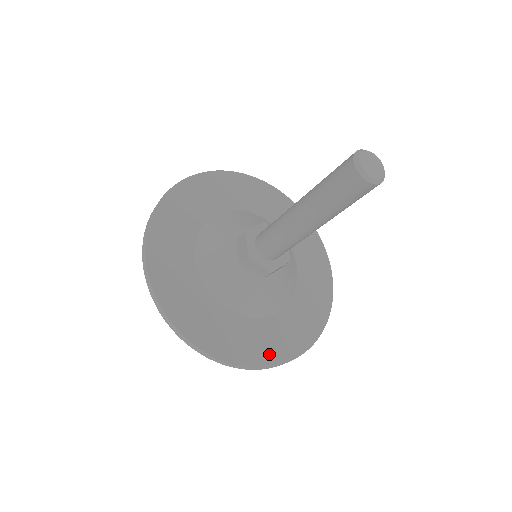
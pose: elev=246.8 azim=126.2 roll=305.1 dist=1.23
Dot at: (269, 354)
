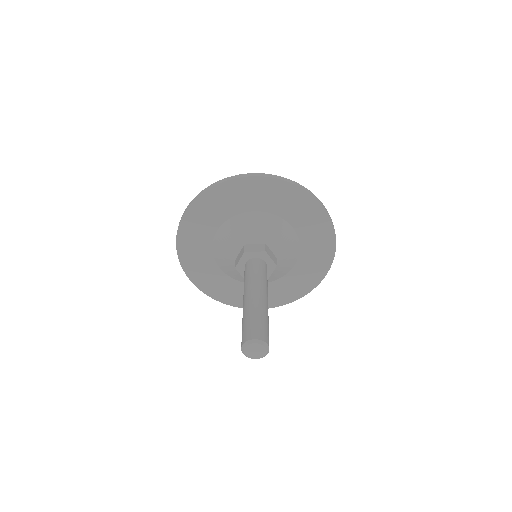
Dot at: (234, 300)
